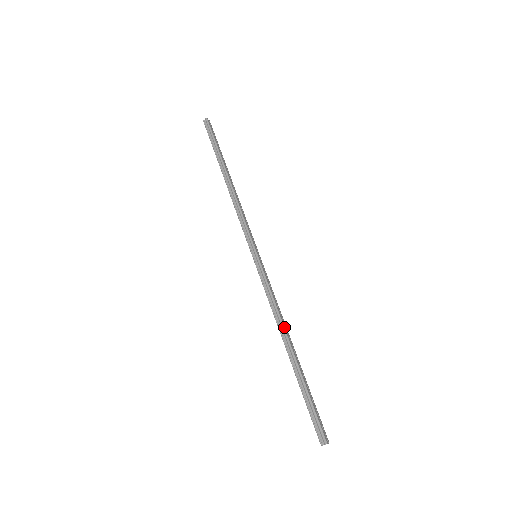
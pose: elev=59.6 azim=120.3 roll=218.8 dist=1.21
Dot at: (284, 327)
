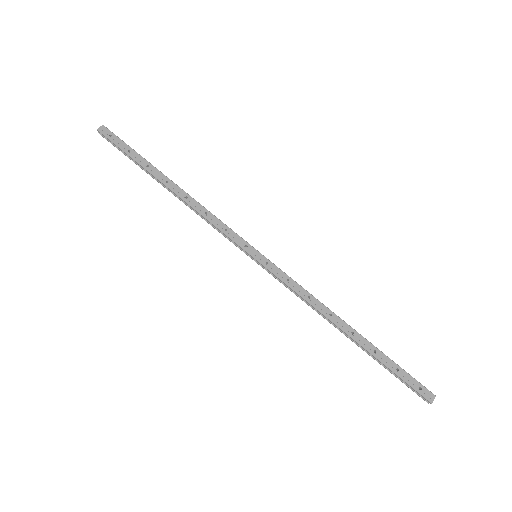
Dot at: (327, 318)
